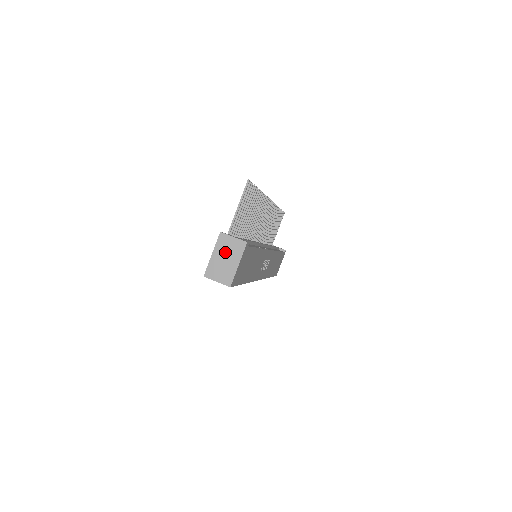
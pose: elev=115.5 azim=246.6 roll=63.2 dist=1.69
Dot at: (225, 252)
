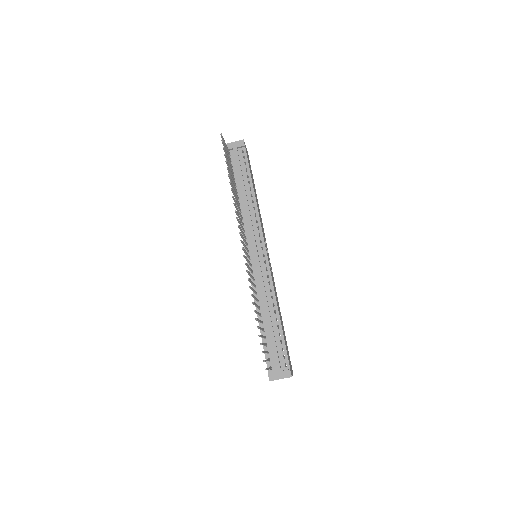
Dot at: occluded
